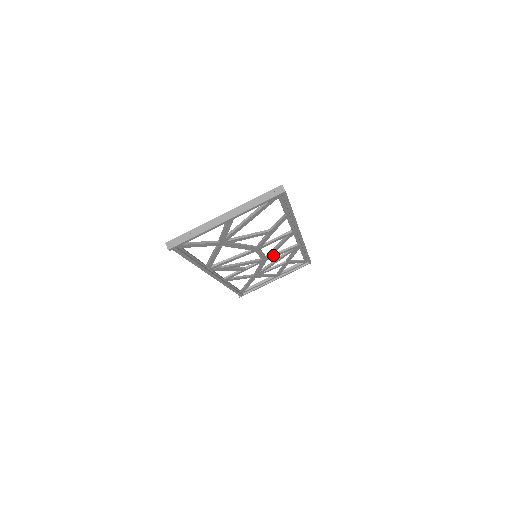
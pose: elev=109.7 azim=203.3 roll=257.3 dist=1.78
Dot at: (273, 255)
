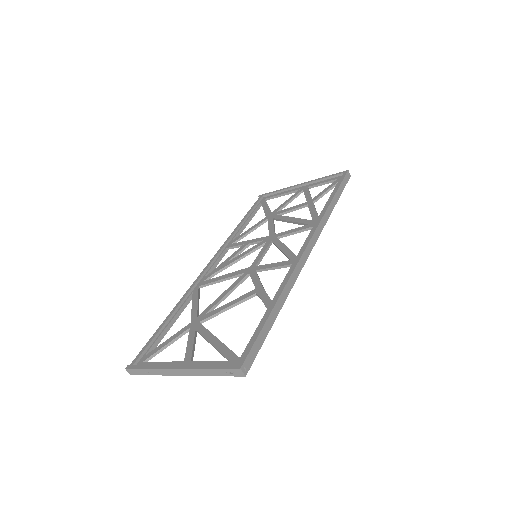
Dot at: (282, 237)
